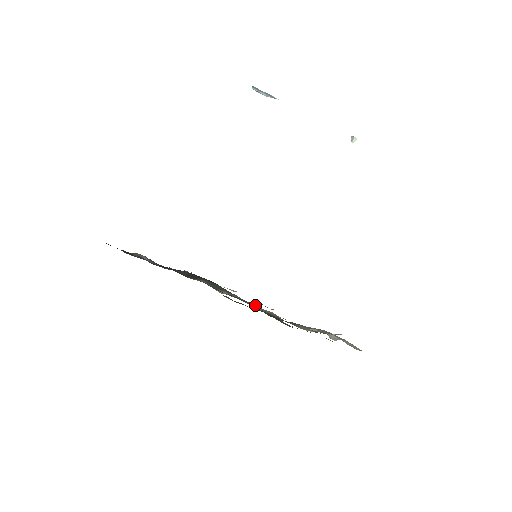
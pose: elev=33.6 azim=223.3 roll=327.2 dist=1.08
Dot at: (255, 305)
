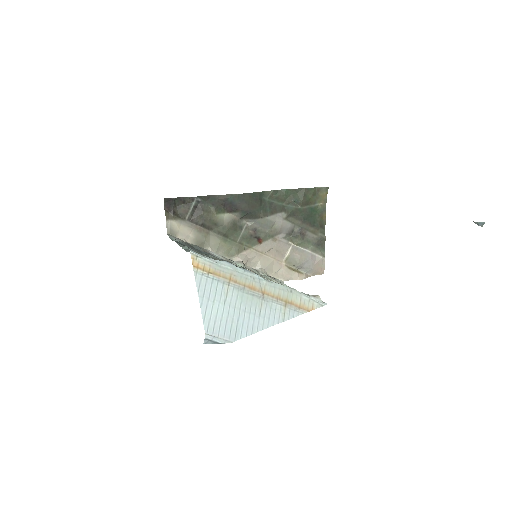
Dot at: (261, 242)
